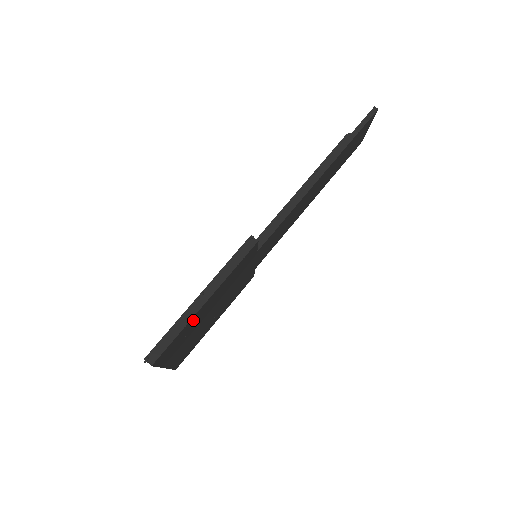
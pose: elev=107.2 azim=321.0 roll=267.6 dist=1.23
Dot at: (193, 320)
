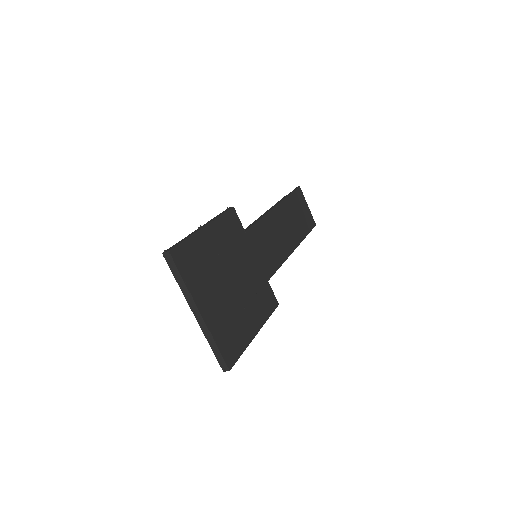
Dot at: (200, 242)
